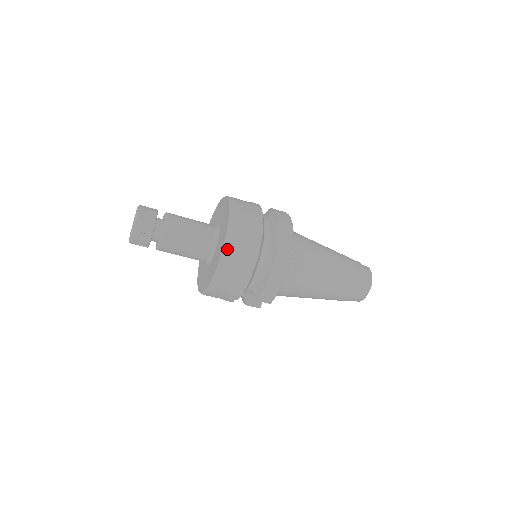
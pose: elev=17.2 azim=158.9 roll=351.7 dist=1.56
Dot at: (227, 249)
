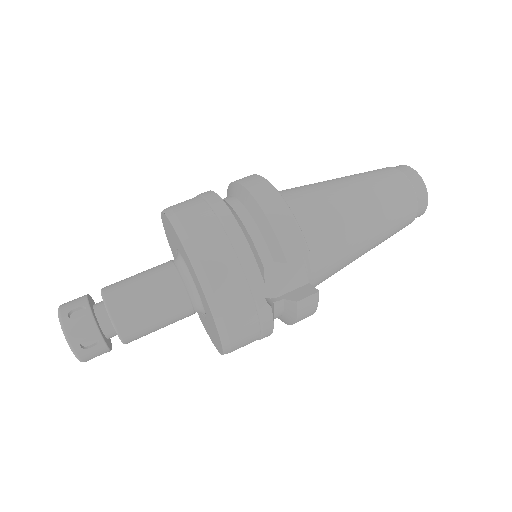
Dot at: (180, 225)
